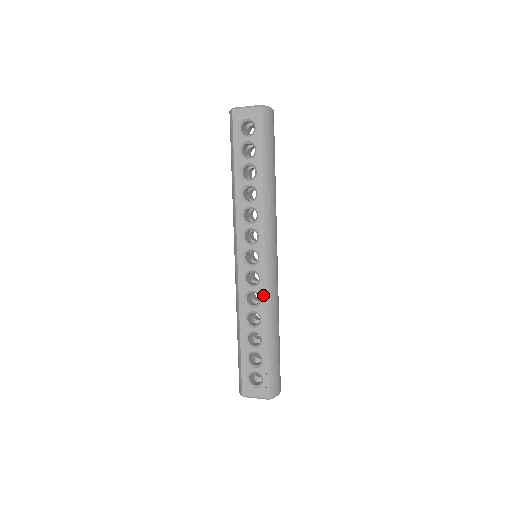
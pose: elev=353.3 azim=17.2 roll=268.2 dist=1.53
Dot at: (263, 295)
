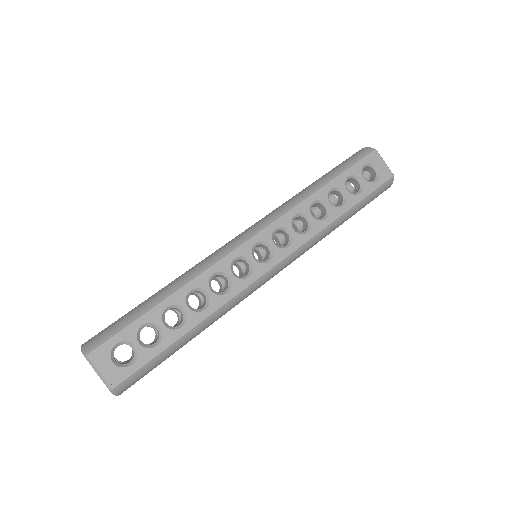
Dot at: (234, 292)
